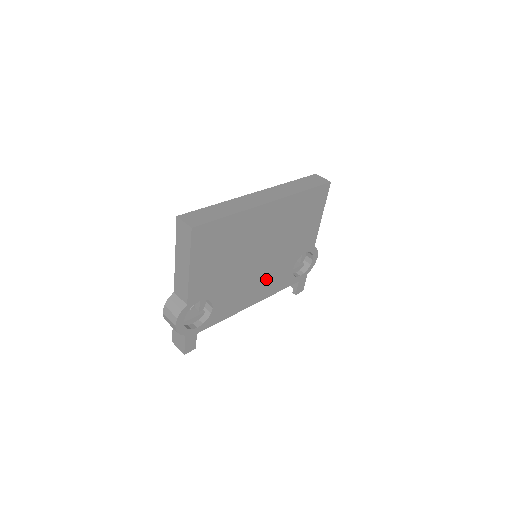
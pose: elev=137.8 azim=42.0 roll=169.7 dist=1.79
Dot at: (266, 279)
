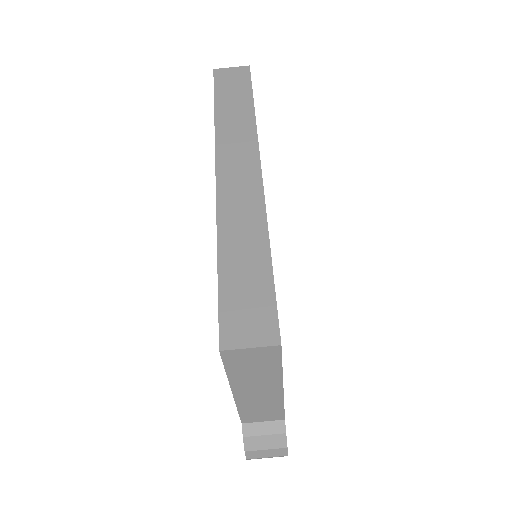
Dot at: occluded
